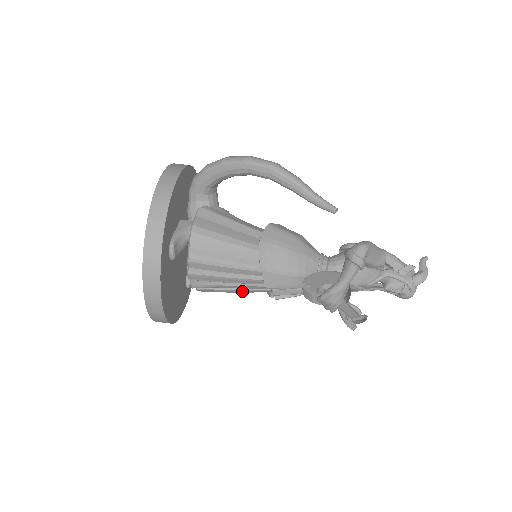
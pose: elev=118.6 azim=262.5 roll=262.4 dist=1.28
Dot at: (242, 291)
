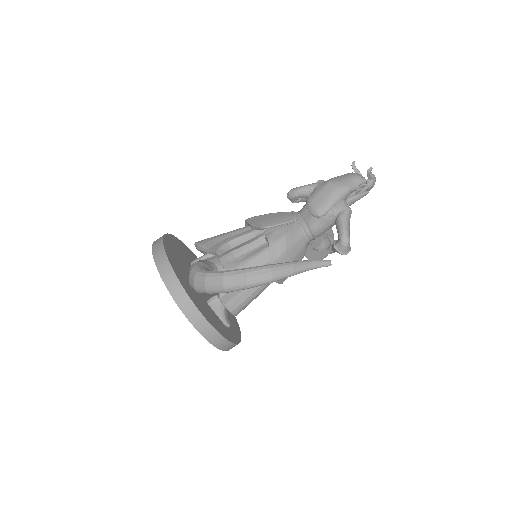
Dot at: occluded
